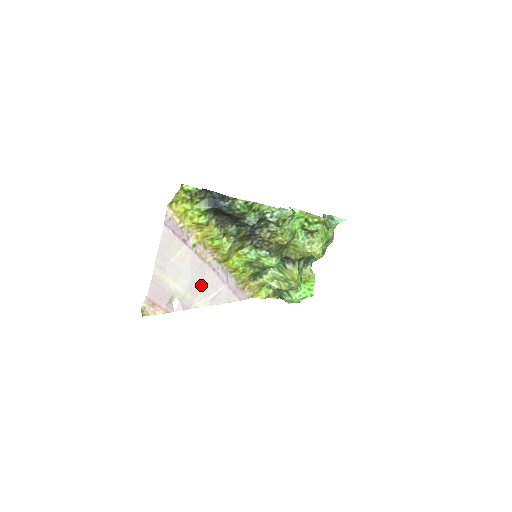
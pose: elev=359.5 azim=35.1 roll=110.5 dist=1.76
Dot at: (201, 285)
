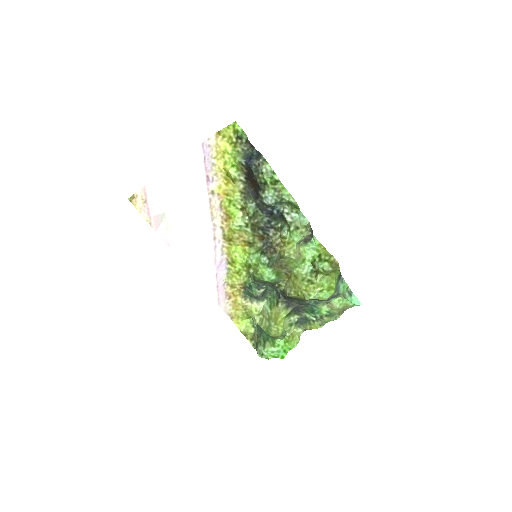
Dot at: (194, 238)
